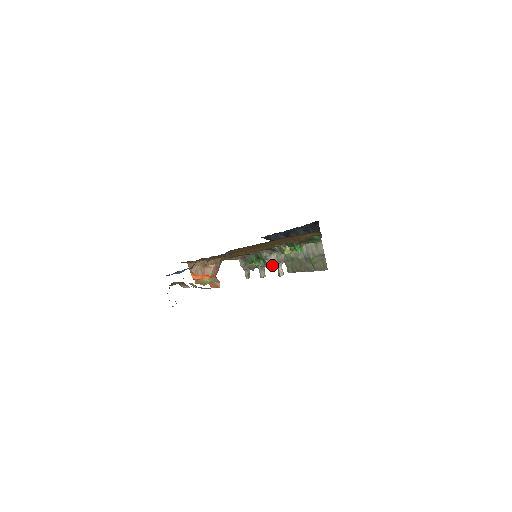
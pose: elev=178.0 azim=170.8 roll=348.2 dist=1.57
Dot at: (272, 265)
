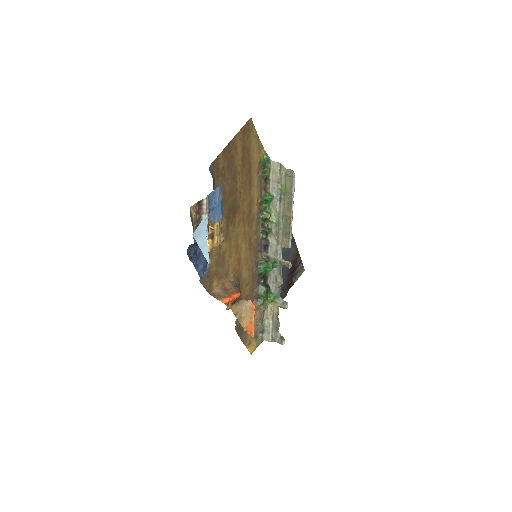
Dot at: (279, 275)
